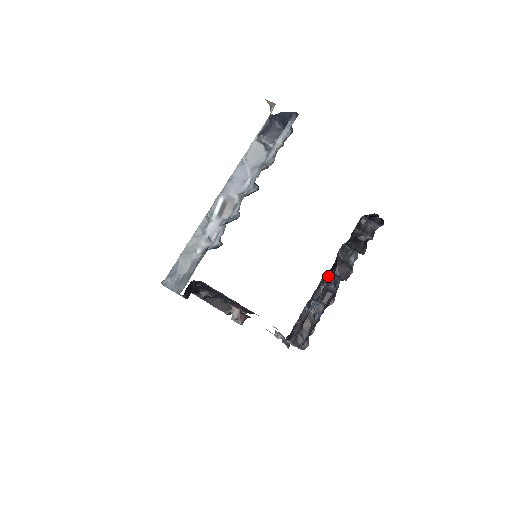
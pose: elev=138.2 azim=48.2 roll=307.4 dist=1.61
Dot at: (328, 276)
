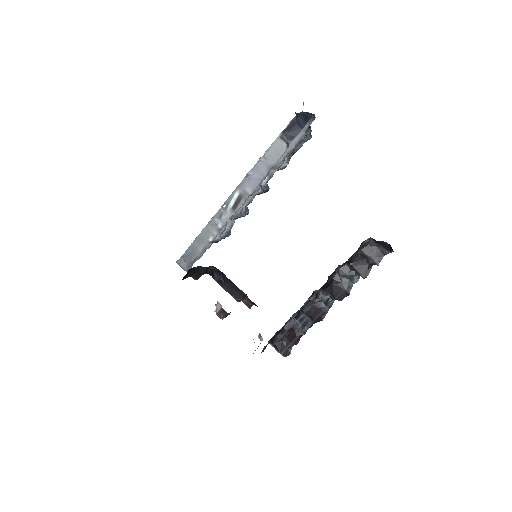
Dot at: (322, 292)
